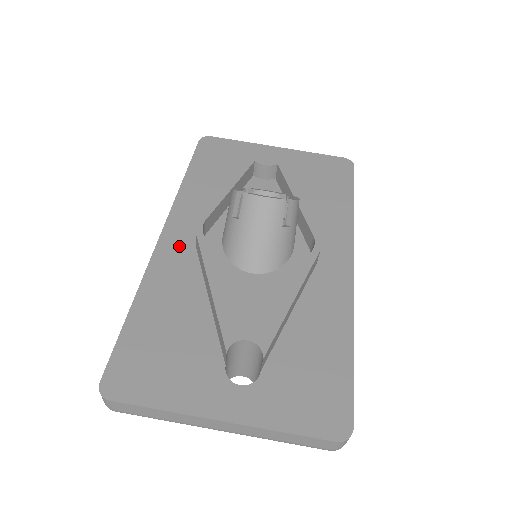
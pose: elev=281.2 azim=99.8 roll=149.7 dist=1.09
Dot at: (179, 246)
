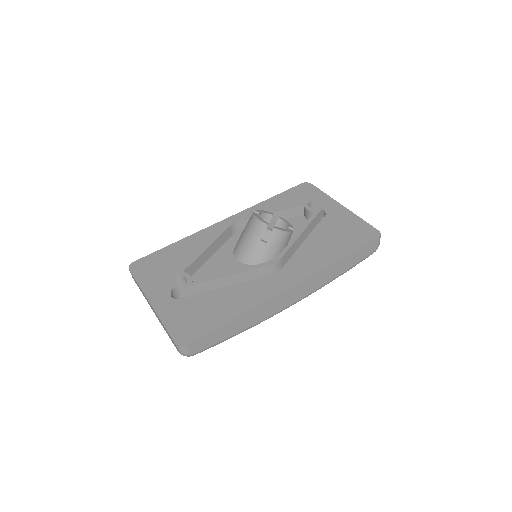
Dot at: occluded
